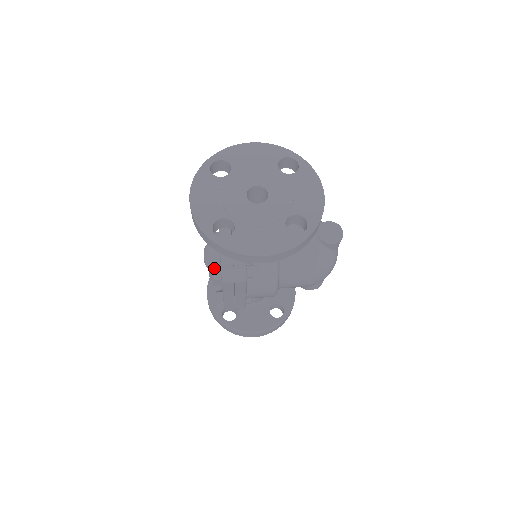
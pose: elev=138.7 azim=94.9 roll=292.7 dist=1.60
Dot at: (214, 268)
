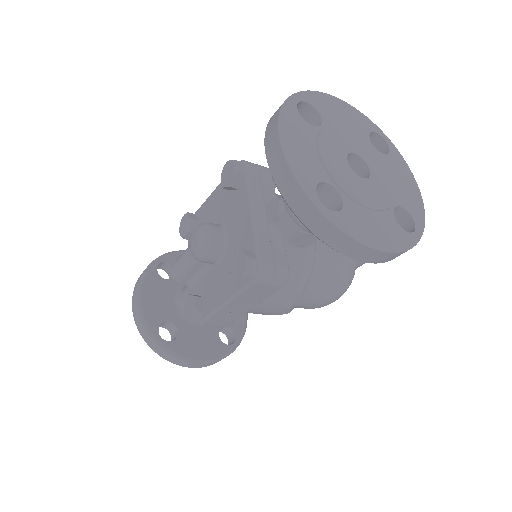
Dot at: (249, 257)
